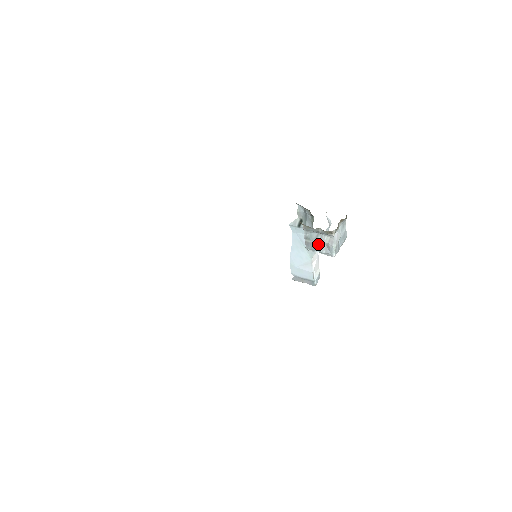
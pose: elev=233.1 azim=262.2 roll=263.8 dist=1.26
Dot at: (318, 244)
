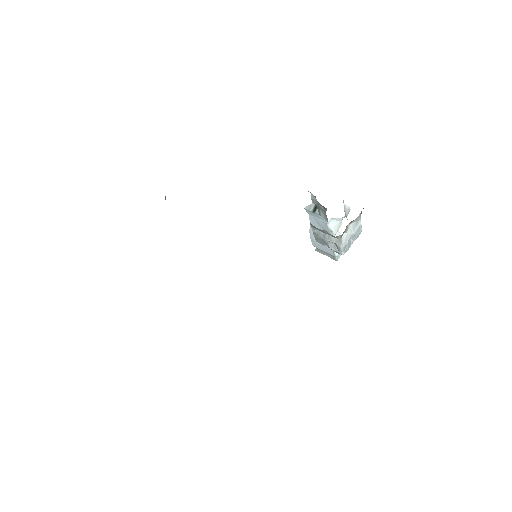
Dot at: (326, 241)
